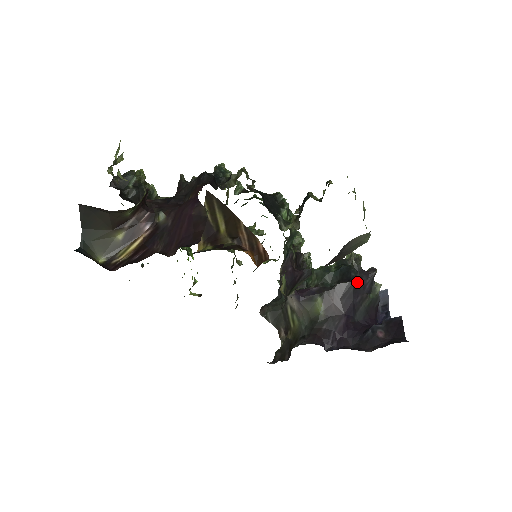
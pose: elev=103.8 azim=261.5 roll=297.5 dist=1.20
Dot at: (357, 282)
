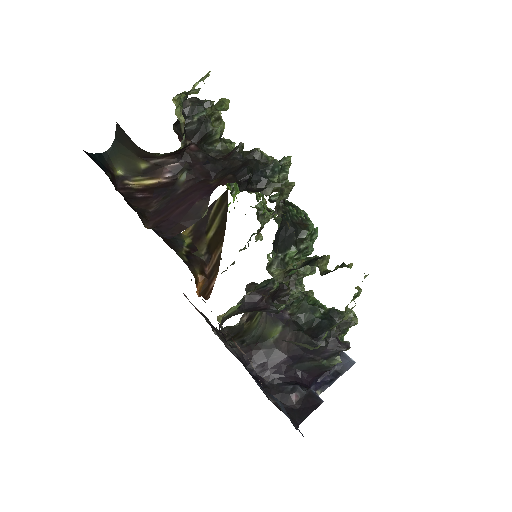
Dot at: occluded
